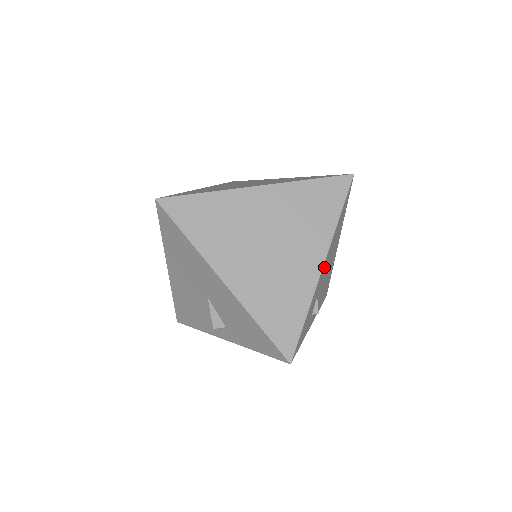
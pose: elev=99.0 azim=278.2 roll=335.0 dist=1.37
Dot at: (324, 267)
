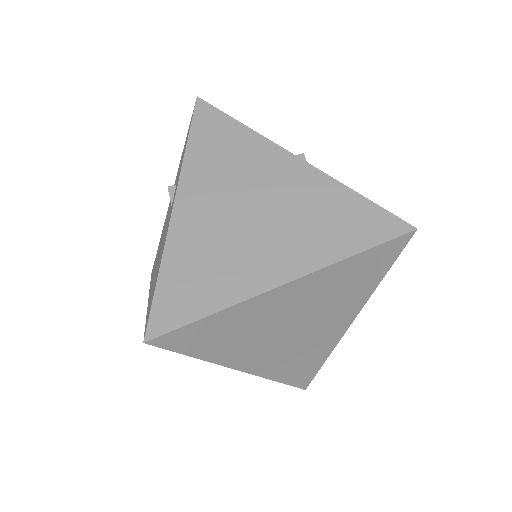
Dot at: occluded
